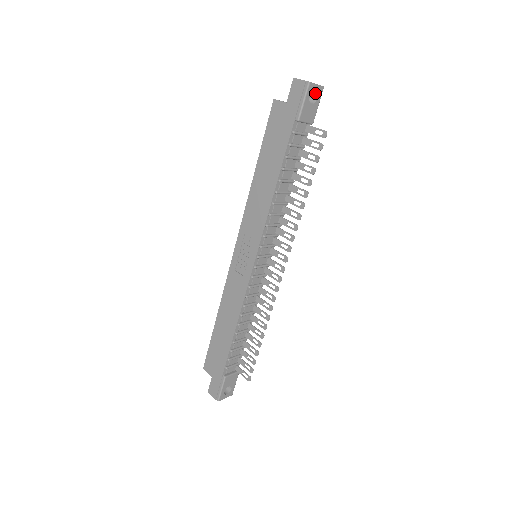
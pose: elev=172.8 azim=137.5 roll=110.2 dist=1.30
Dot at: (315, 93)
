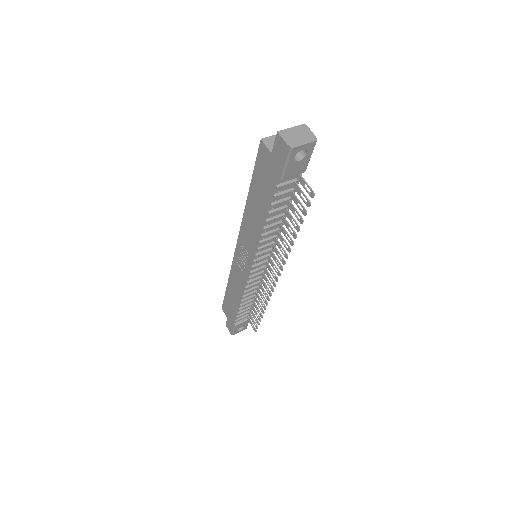
Dot at: (305, 148)
